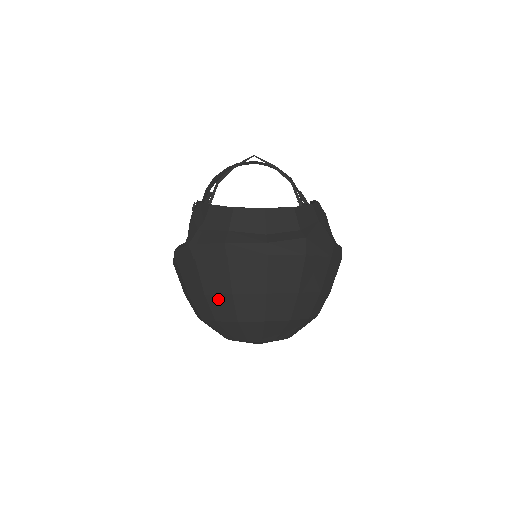
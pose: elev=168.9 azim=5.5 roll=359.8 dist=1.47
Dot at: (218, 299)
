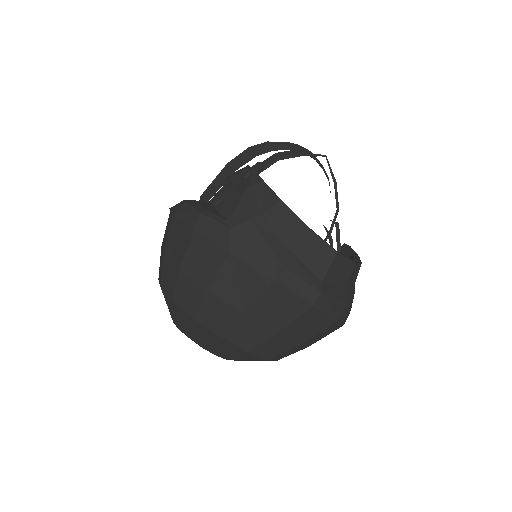
Dot at: (220, 305)
